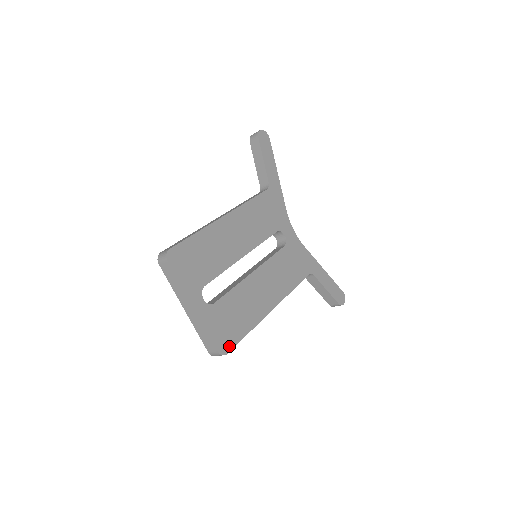
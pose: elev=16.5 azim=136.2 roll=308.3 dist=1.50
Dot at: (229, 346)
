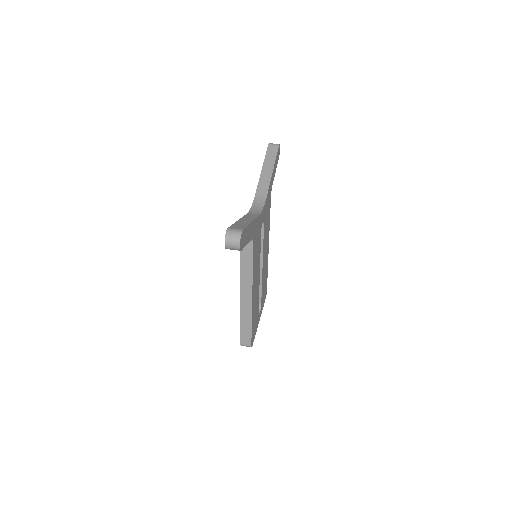
Dot at: (266, 289)
